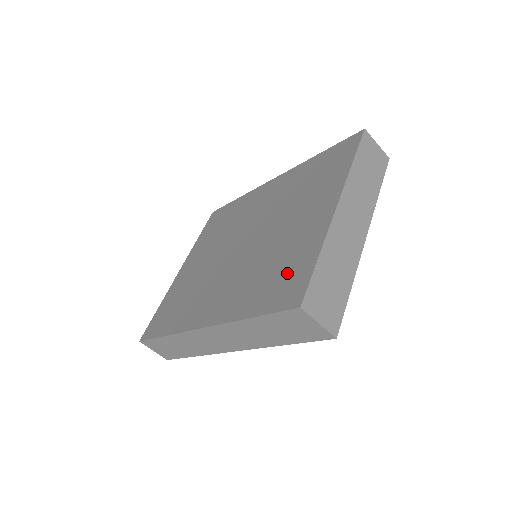
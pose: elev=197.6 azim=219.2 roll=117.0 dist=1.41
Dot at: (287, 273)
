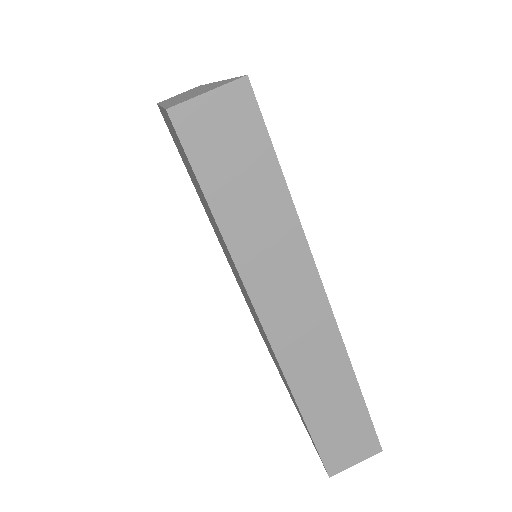
Dot at: occluded
